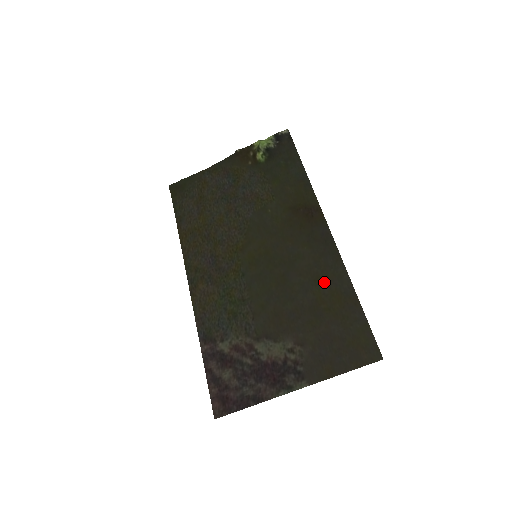
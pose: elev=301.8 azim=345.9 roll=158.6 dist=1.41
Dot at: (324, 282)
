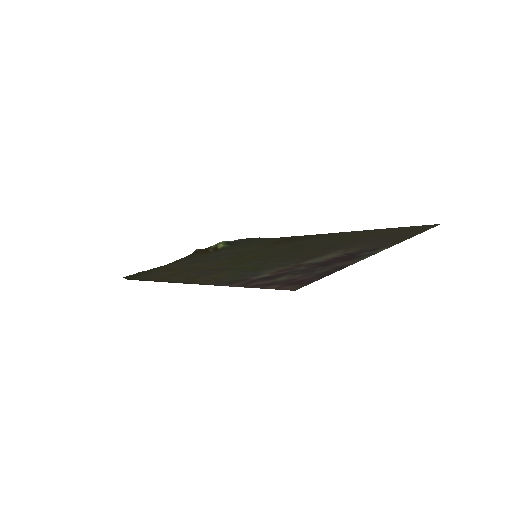
Dot at: (340, 237)
